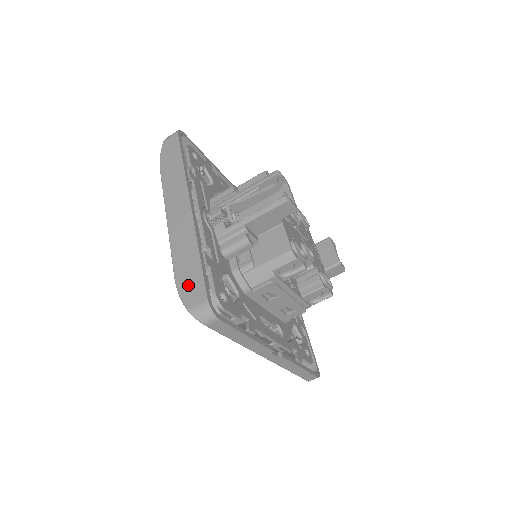
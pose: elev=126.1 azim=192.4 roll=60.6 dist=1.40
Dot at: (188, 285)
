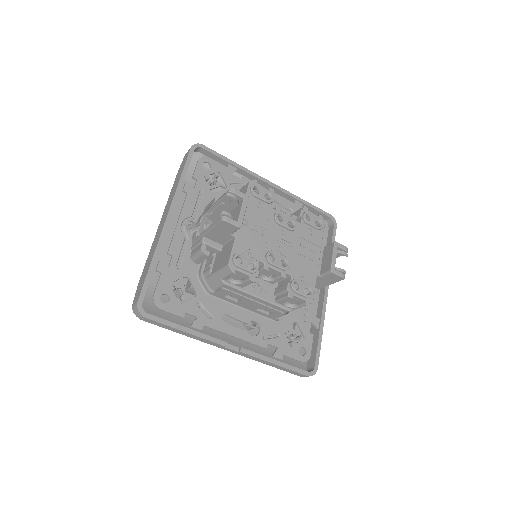
Dot at: (139, 286)
